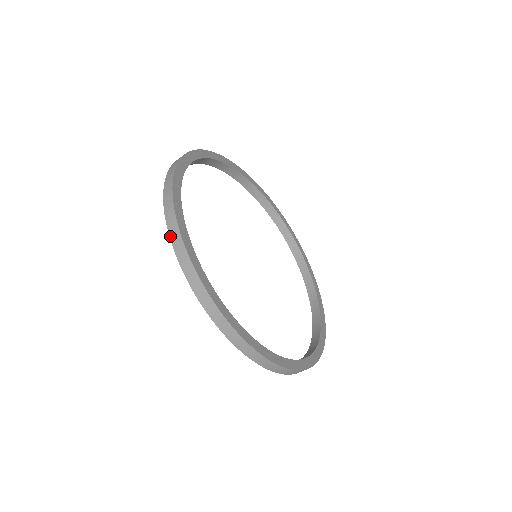
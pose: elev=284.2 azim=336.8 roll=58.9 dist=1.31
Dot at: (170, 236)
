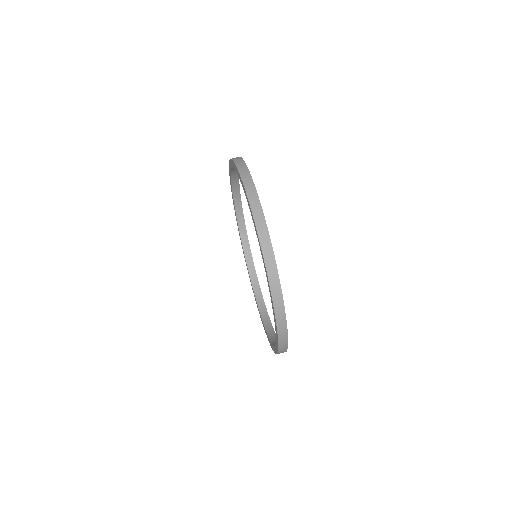
Dot at: (271, 289)
